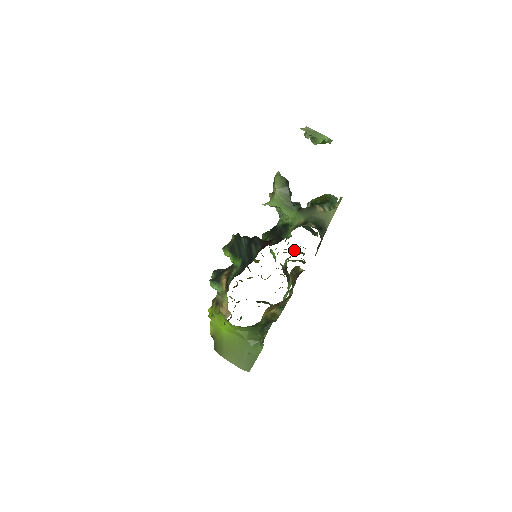
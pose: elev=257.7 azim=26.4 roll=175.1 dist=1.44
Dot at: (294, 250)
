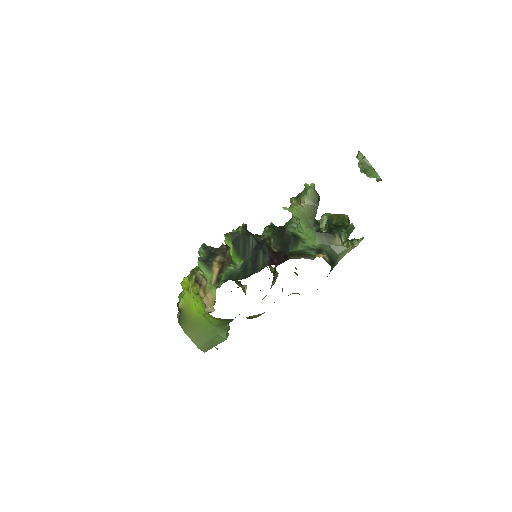
Dot at: occluded
